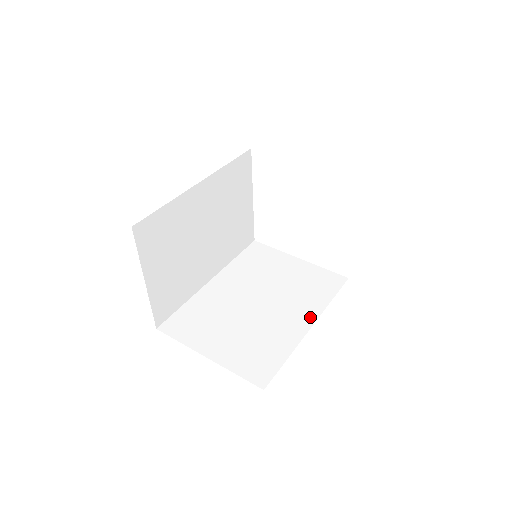
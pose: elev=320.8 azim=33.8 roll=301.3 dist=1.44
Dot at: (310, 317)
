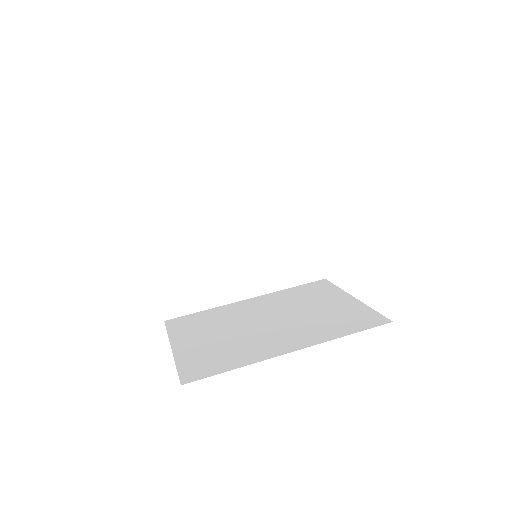
Dot at: (302, 343)
